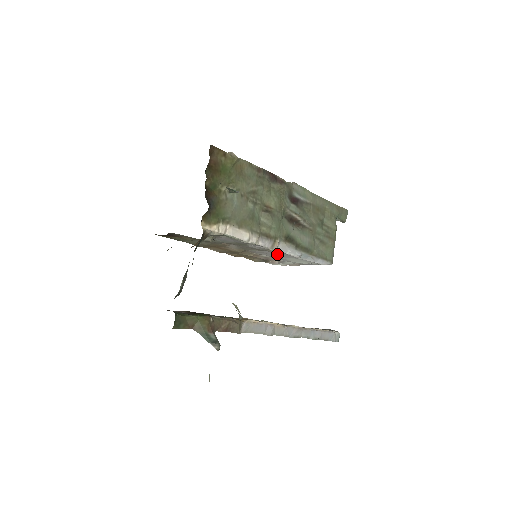
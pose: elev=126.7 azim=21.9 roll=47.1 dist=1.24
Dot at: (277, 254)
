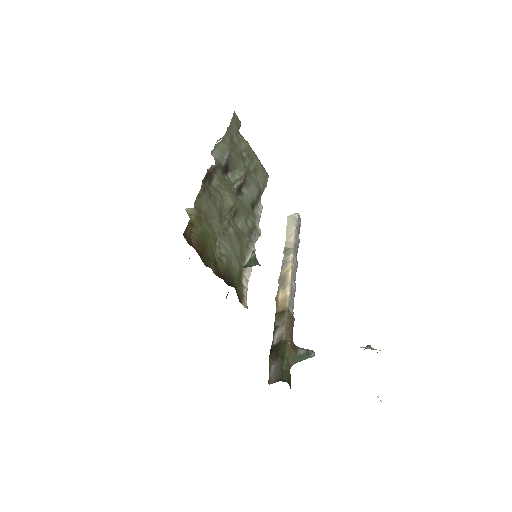
Dot at: occluded
